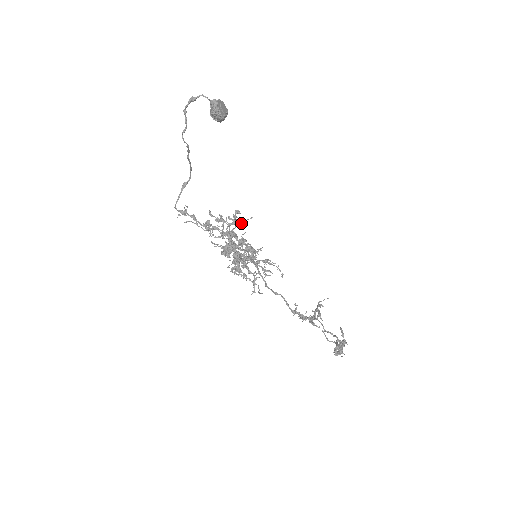
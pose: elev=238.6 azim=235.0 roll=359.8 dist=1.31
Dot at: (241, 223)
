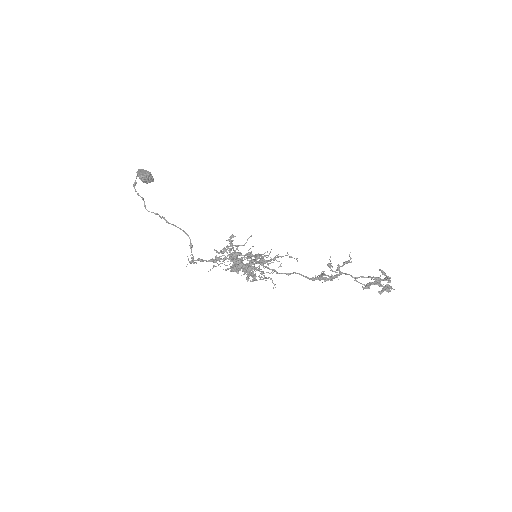
Dot at: occluded
